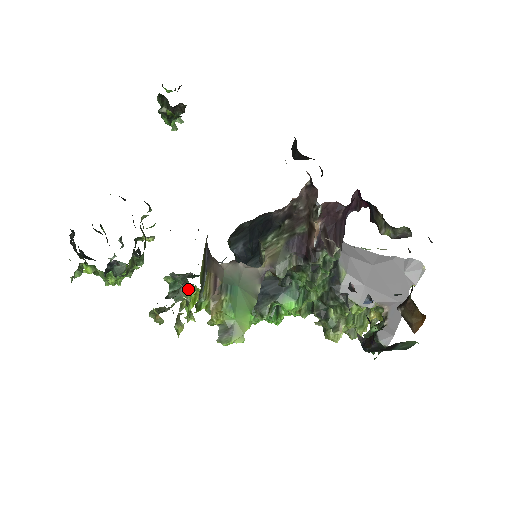
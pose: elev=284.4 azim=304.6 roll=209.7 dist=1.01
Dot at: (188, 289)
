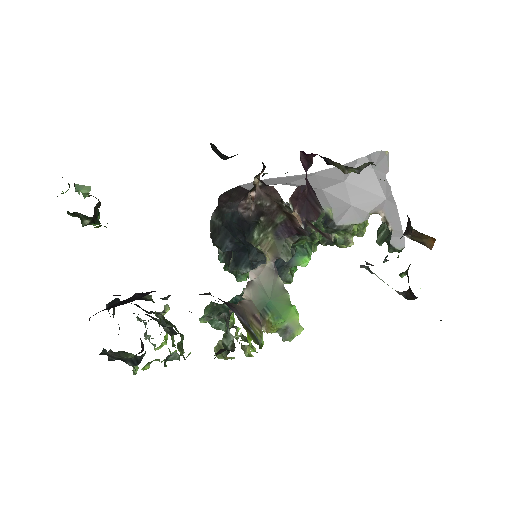
Dot at: occluded
